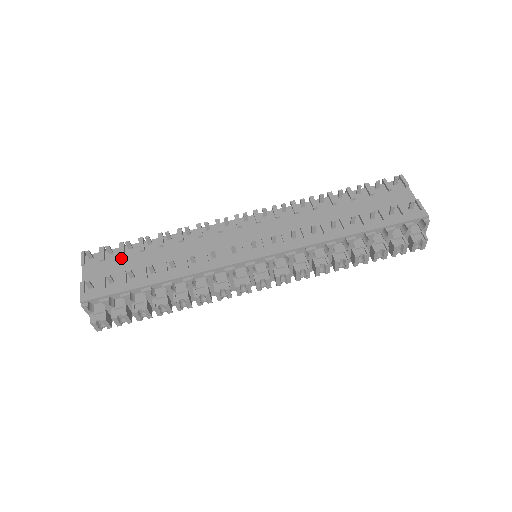
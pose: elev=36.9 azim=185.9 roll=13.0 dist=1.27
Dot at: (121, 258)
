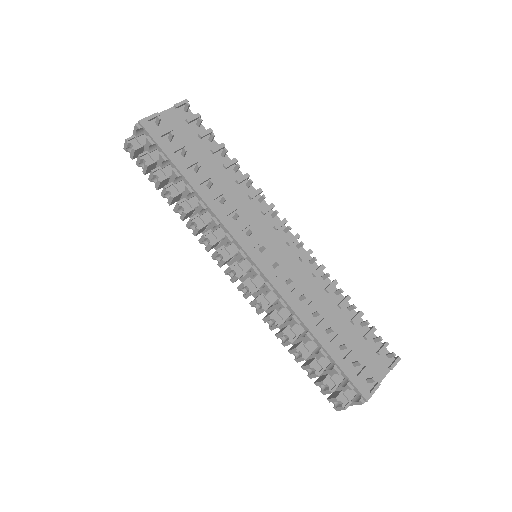
Dot at: (197, 136)
